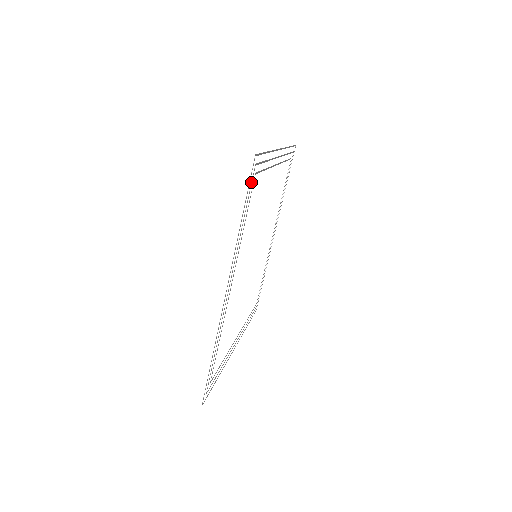
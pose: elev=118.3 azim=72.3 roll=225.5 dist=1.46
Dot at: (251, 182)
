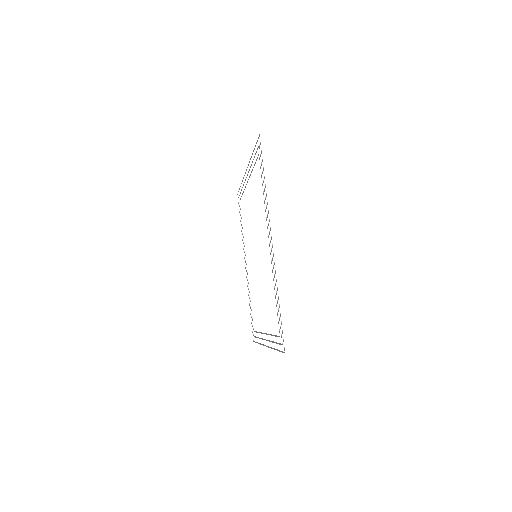
Dot at: occluded
